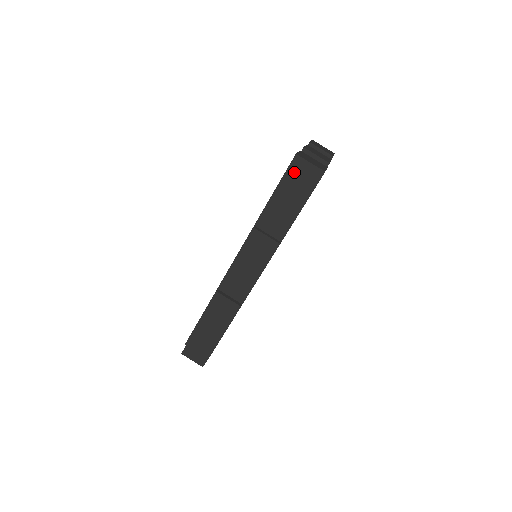
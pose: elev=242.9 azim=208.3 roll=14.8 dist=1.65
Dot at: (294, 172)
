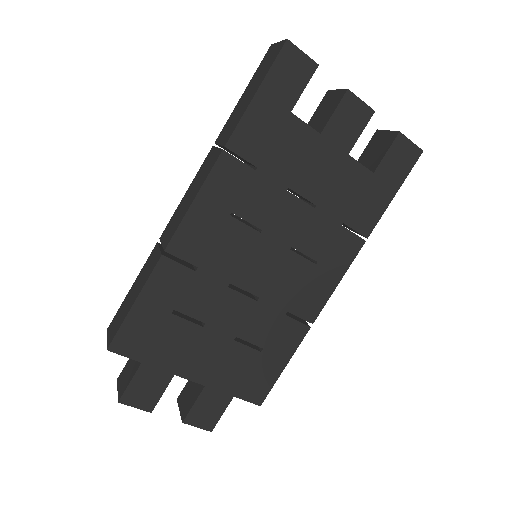
Dot at: (263, 63)
